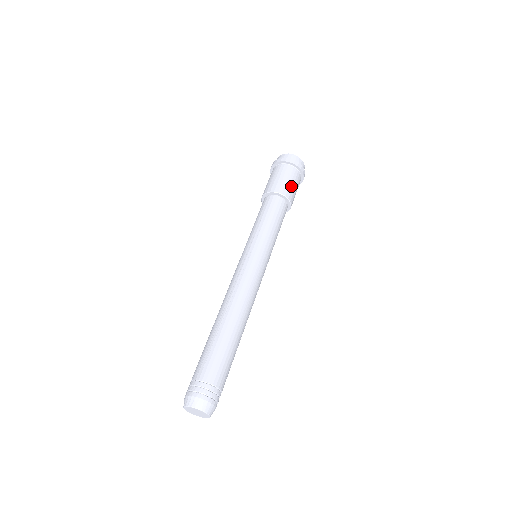
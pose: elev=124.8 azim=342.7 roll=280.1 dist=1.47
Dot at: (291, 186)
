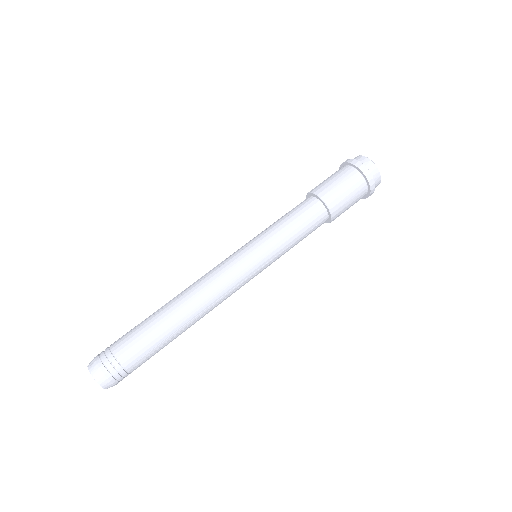
Dot at: (340, 192)
